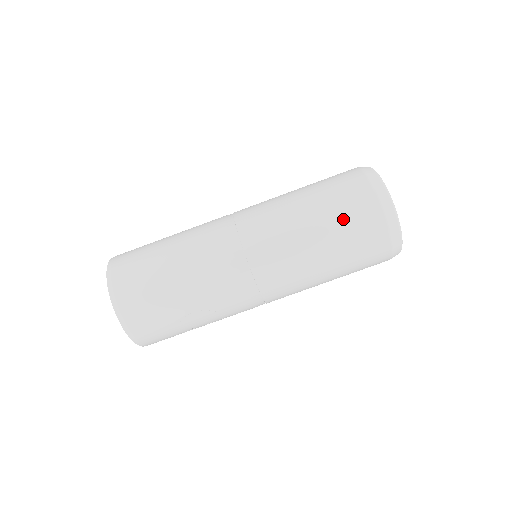
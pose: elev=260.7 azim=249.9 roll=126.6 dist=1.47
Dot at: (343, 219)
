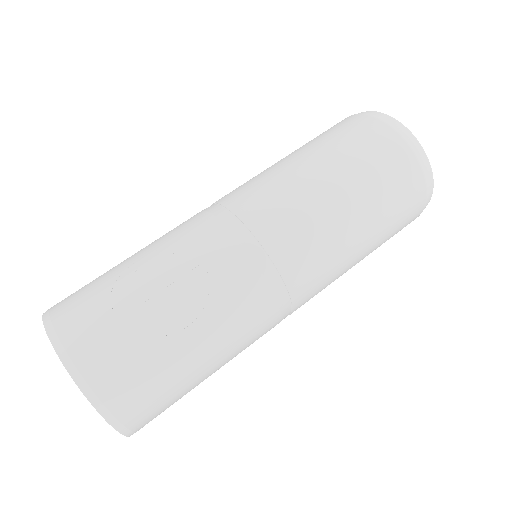
Dot at: occluded
